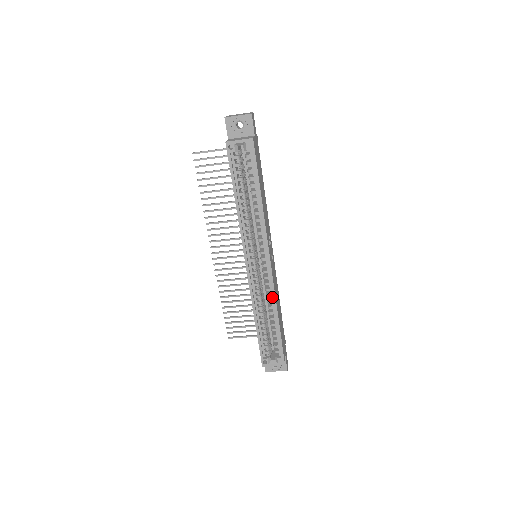
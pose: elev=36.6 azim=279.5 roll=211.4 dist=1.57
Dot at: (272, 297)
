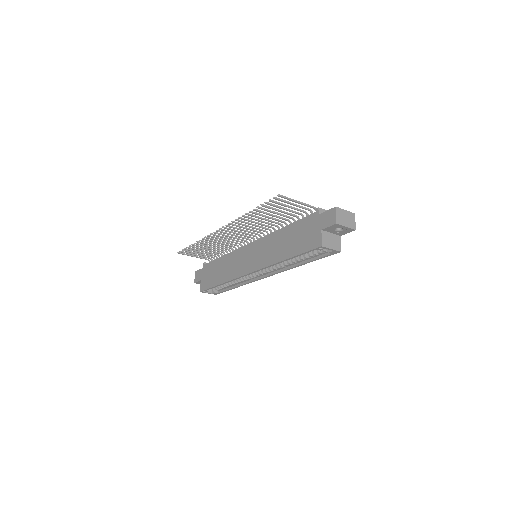
Dot at: (246, 281)
